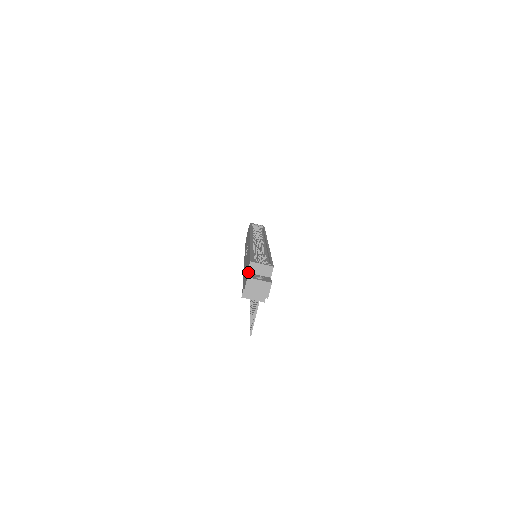
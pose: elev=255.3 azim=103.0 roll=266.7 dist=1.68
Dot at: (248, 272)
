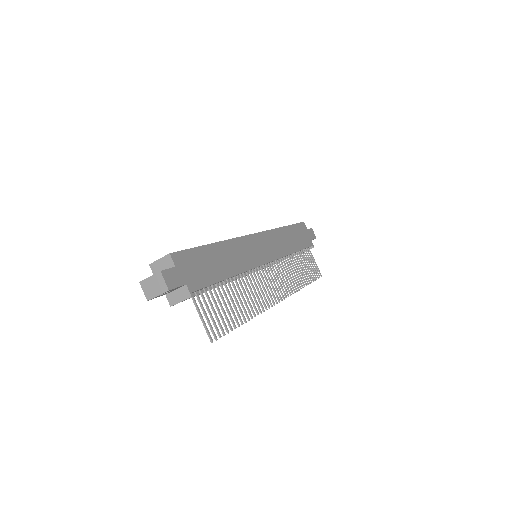
Dot at: occluded
